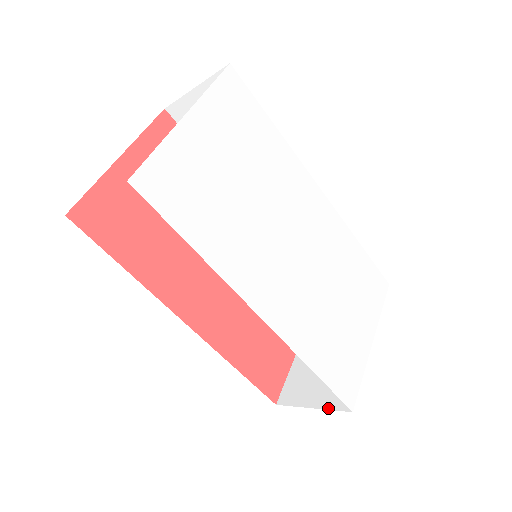
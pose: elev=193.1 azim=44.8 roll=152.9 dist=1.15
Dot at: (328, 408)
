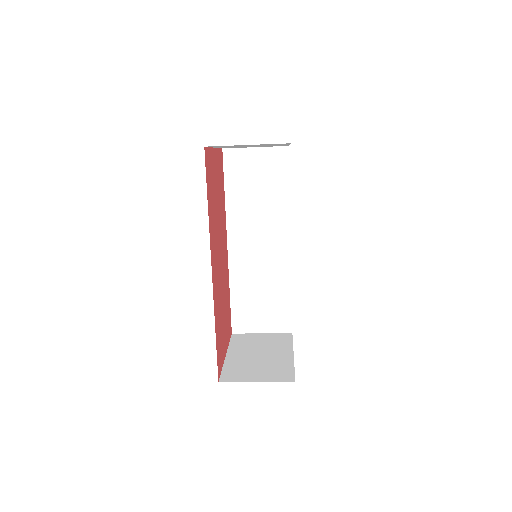
Dot at: (273, 381)
